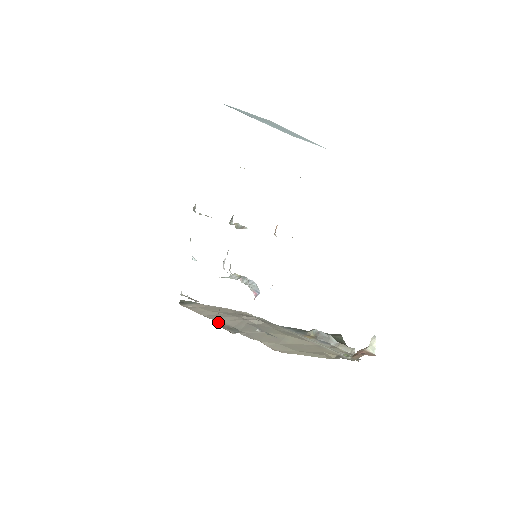
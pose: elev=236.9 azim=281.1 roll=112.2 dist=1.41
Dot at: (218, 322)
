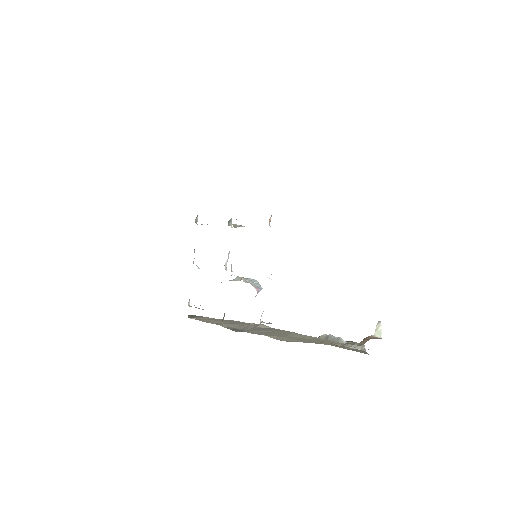
Dot at: occluded
